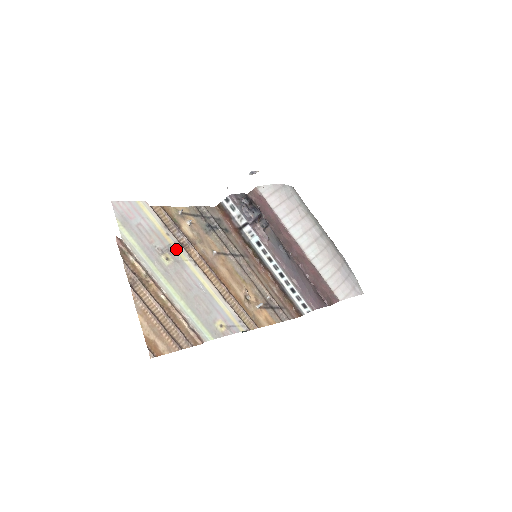
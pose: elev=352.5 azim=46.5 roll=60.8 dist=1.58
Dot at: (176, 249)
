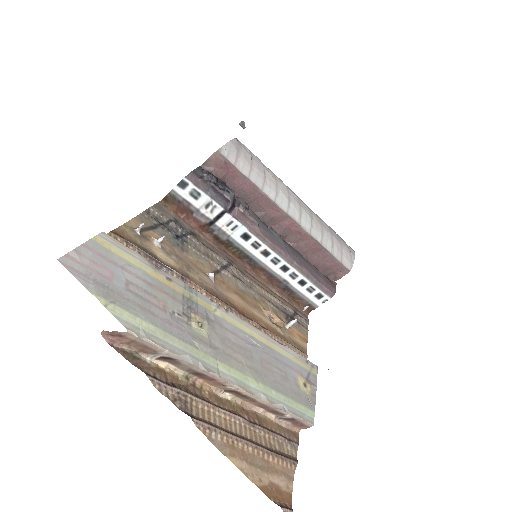
Dot at: (194, 299)
